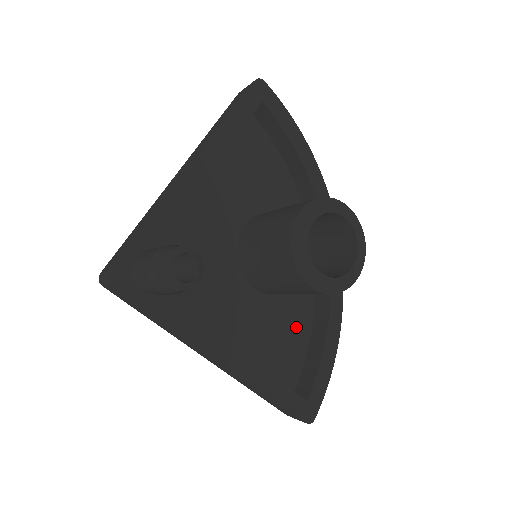
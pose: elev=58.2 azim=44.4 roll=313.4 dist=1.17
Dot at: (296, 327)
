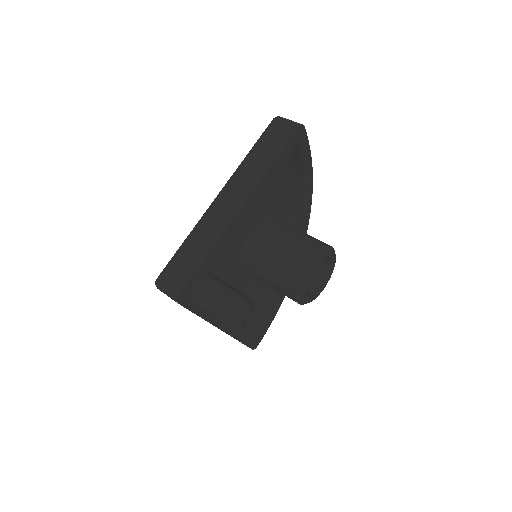
Dot at: (259, 289)
